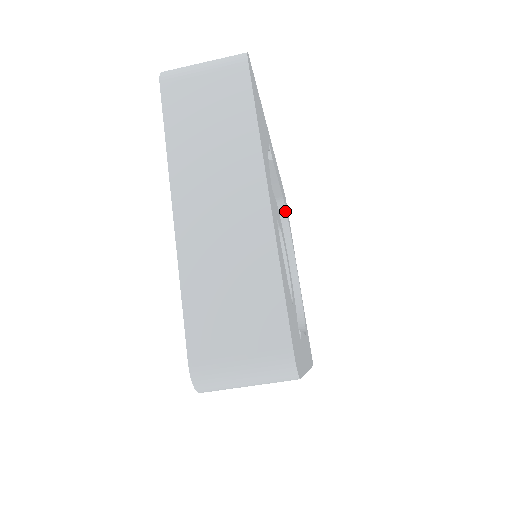
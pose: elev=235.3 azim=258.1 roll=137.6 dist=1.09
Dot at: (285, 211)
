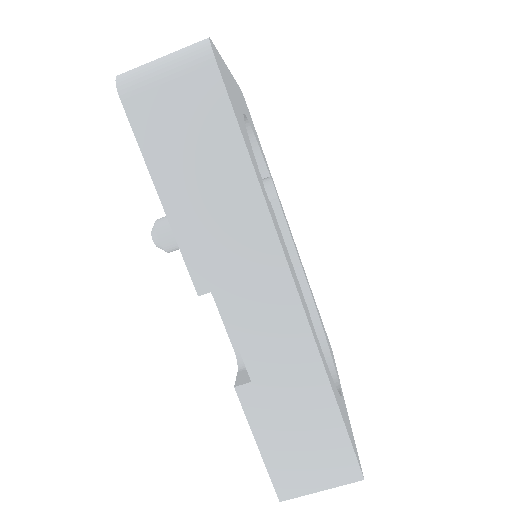
Dot at: (317, 316)
